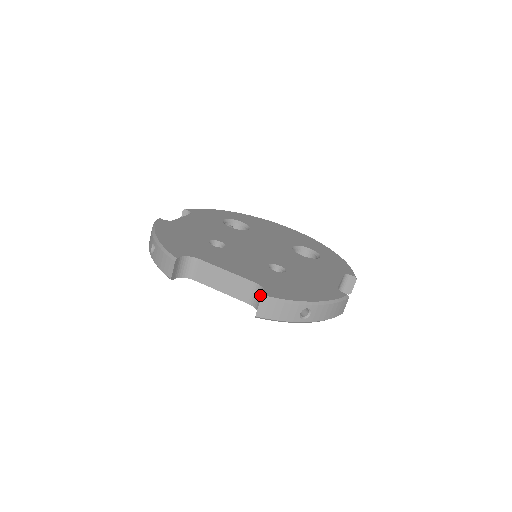
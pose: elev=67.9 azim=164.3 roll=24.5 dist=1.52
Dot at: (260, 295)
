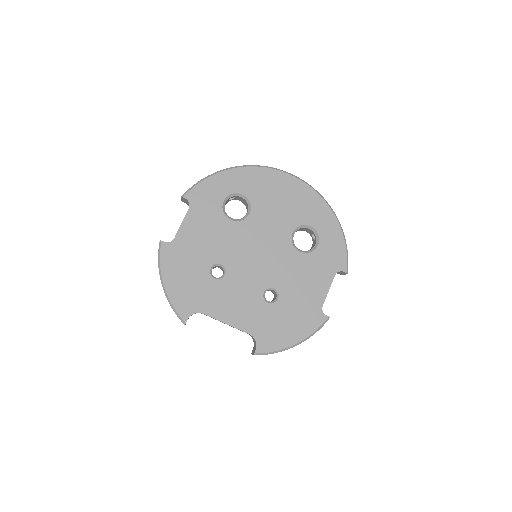
Dot at: (254, 340)
